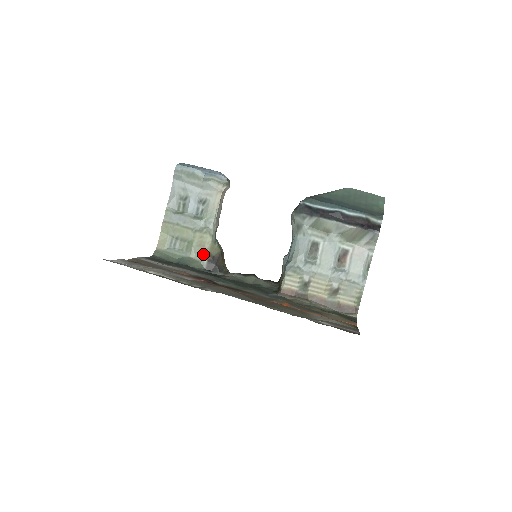
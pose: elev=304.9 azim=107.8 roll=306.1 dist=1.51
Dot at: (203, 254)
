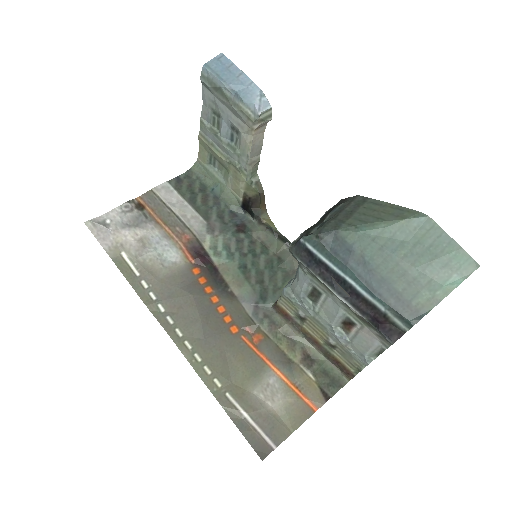
Dot at: (238, 191)
